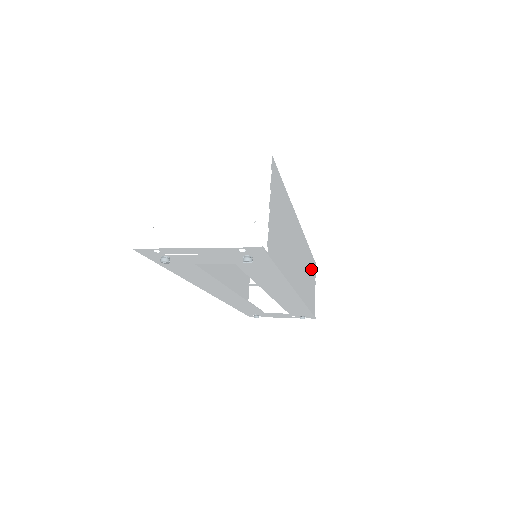
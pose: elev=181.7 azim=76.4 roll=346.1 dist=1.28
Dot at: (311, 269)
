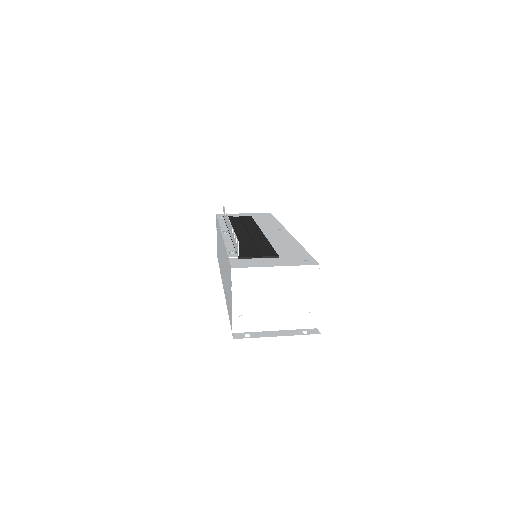
Dot at: occluded
